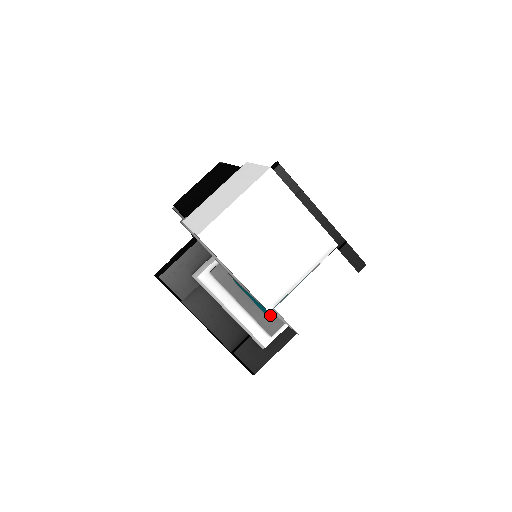
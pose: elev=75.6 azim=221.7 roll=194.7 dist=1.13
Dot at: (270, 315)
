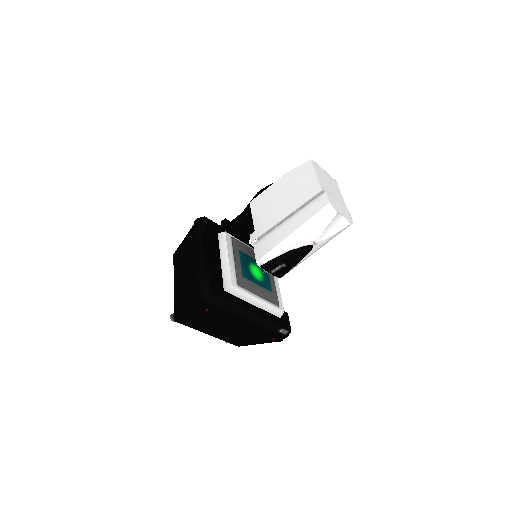
Dot at: (244, 279)
